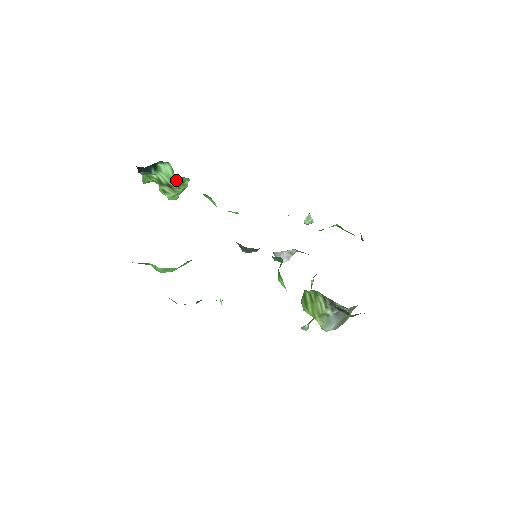
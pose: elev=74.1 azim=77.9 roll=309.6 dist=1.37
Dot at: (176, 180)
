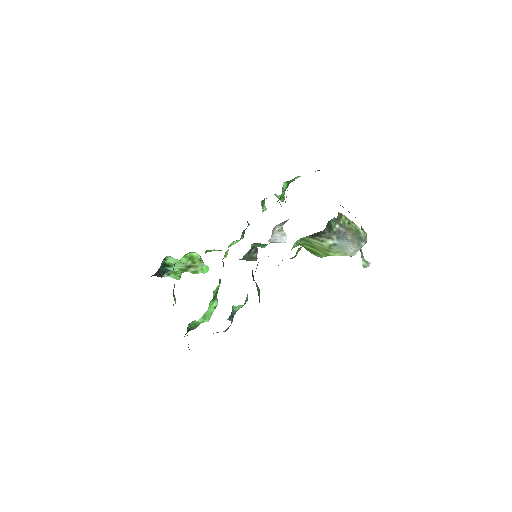
Dot at: (186, 260)
